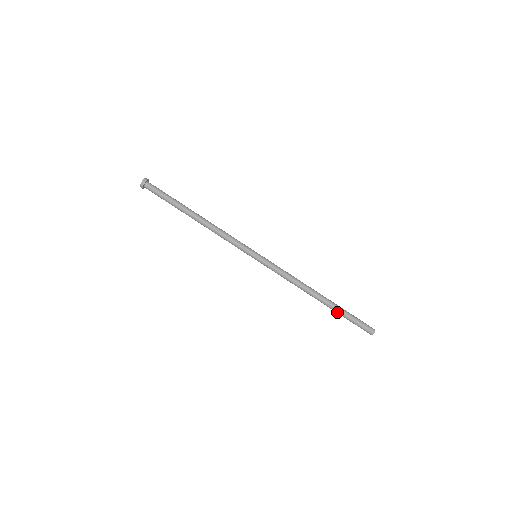
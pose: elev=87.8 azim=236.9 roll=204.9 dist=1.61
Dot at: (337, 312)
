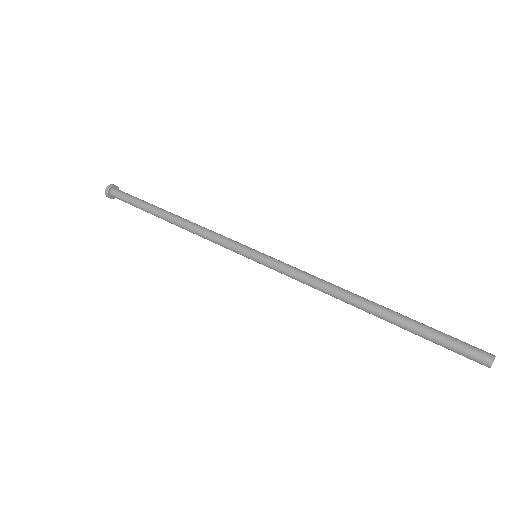
Dot at: (409, 322)
